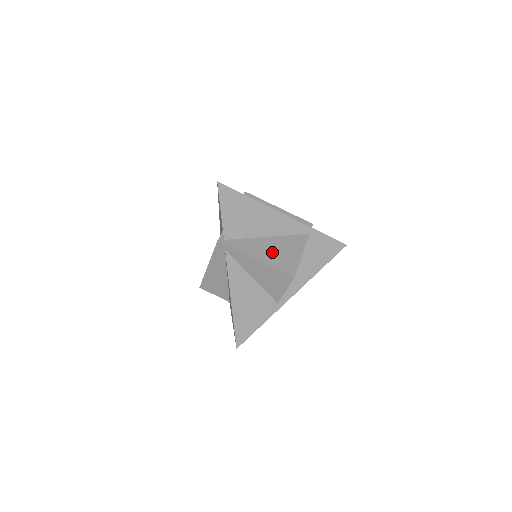
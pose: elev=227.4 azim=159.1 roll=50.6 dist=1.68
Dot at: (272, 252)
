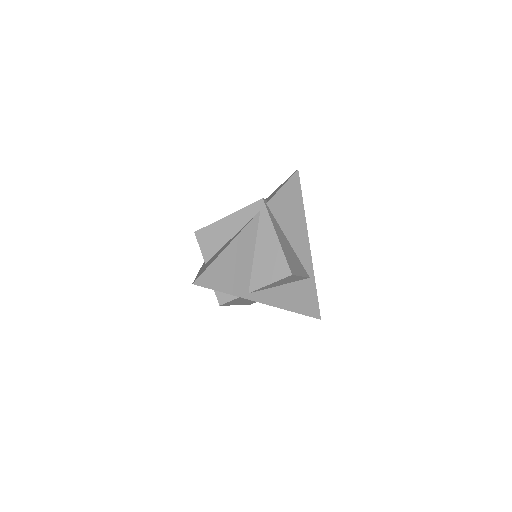
Dot at: (287, 248)
